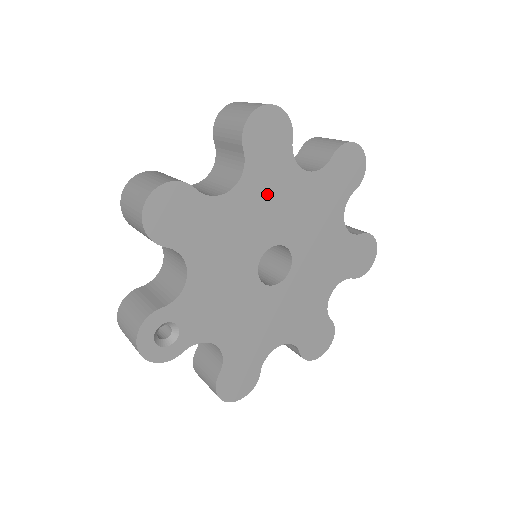
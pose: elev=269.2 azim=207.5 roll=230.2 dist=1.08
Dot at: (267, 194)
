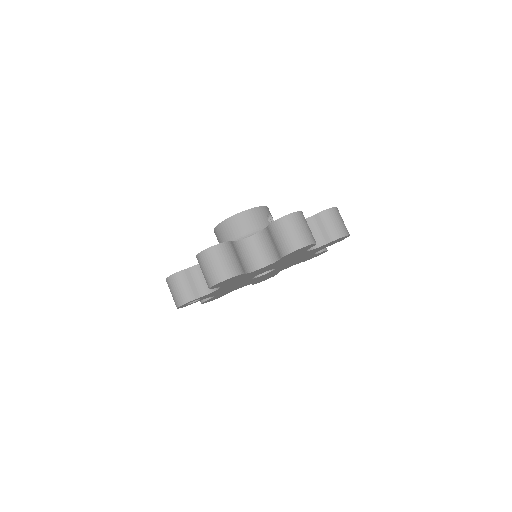
Dot at: (280, 262)
